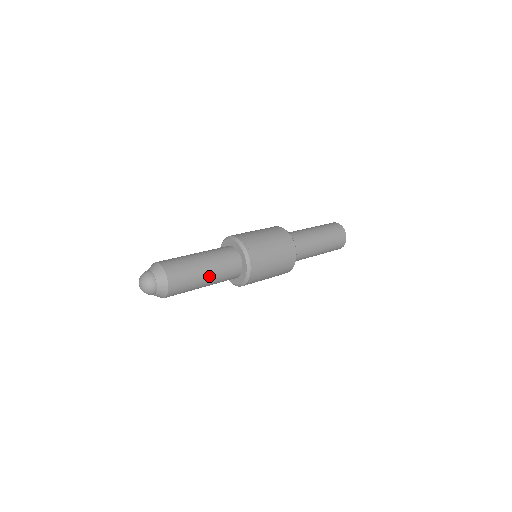
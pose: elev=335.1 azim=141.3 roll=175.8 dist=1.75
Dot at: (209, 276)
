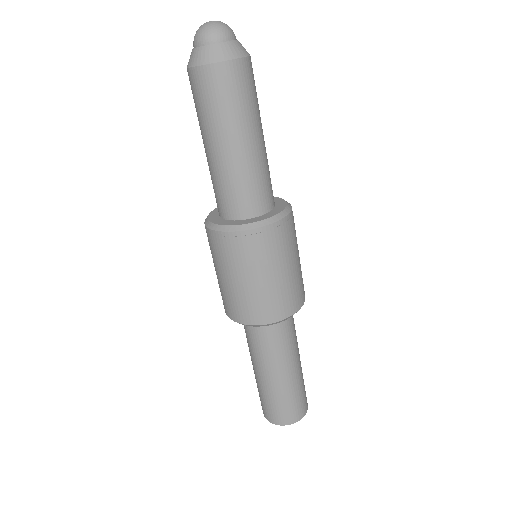
Dot at: (263, 140)
